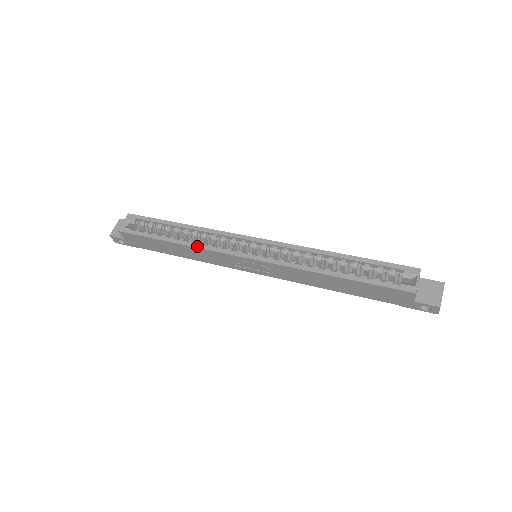
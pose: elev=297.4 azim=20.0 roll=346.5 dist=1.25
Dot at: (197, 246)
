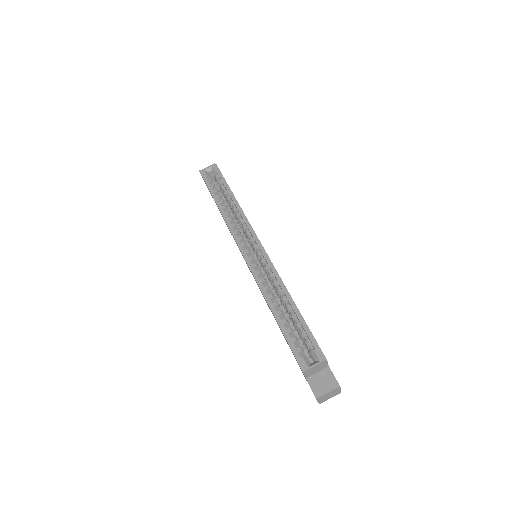
Dot at: (226, 219)
